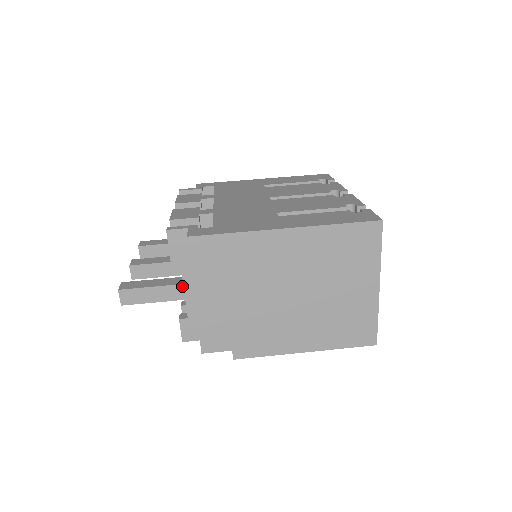
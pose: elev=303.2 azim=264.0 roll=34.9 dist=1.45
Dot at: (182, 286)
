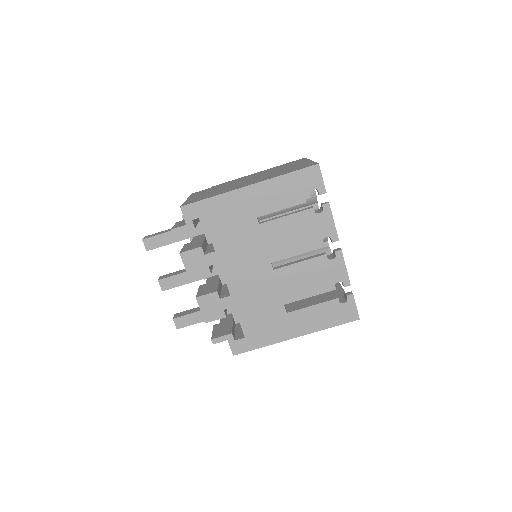
Dot at: occluded
